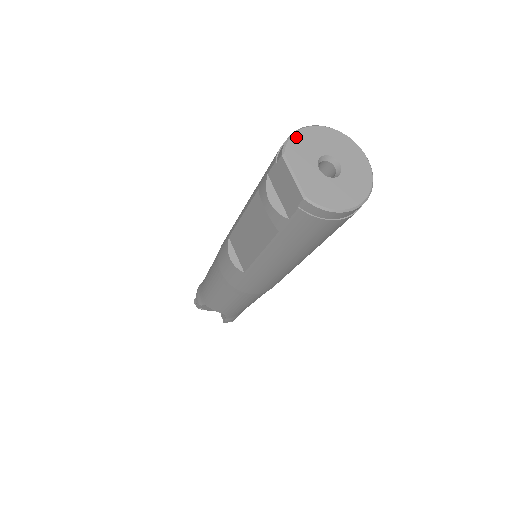
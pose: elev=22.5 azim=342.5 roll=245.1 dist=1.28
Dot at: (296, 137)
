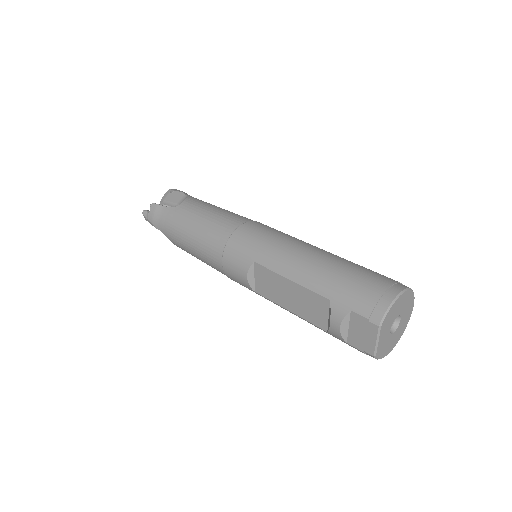
Dot at: (392, 308)
